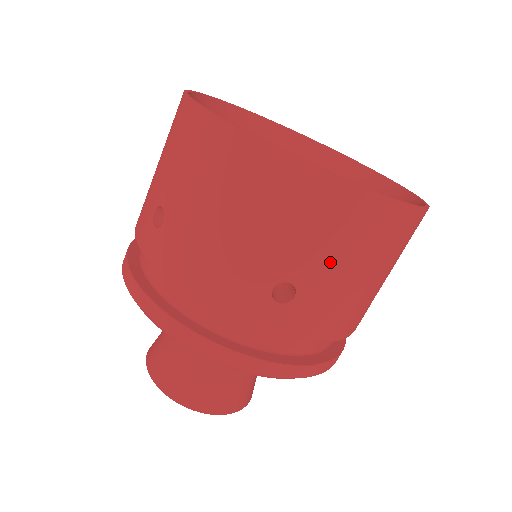
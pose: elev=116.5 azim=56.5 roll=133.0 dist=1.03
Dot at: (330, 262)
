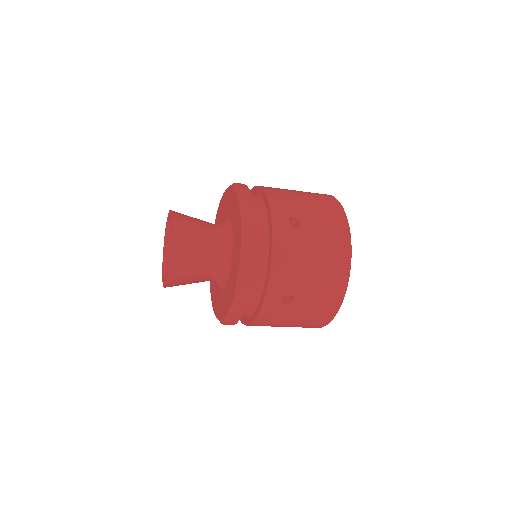
Dot at: (316, 237)
